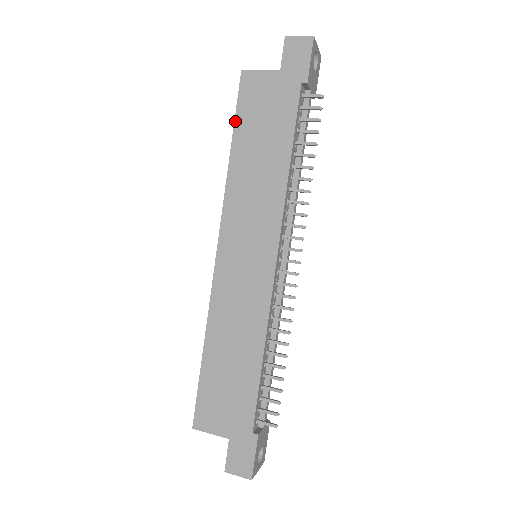
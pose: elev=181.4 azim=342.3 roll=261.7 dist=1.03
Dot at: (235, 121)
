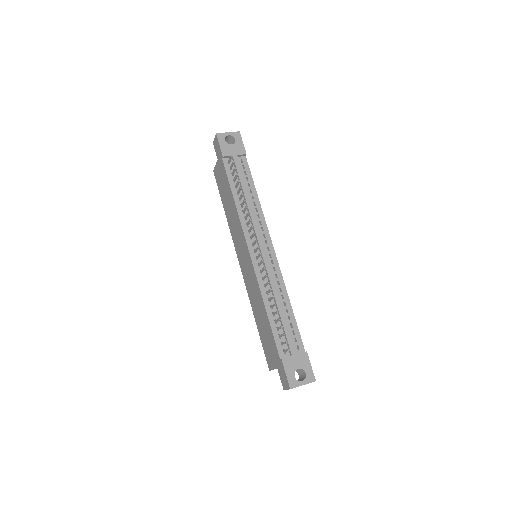
Dot at: (220, 196)
